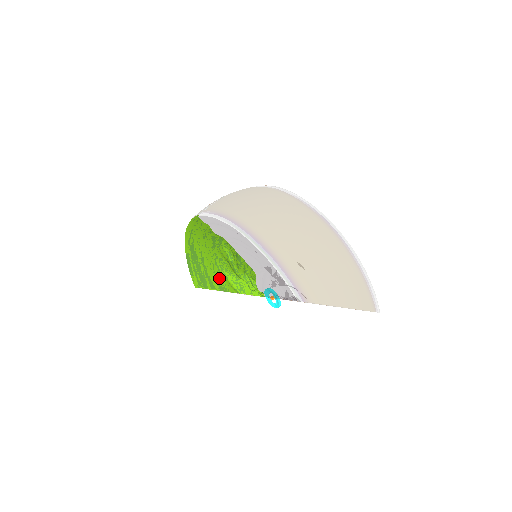
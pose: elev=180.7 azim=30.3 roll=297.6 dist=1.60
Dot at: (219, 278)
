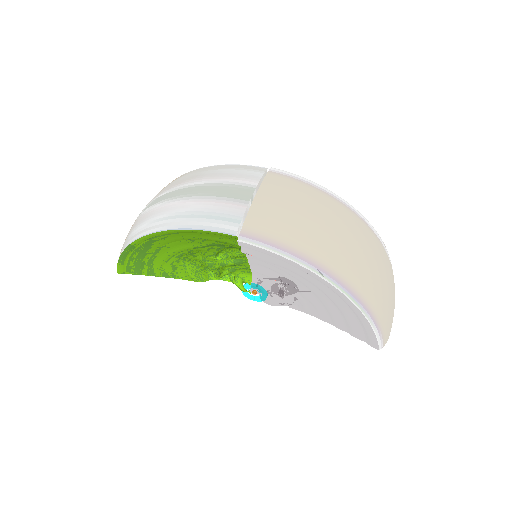
Dot at: (171, 267)
